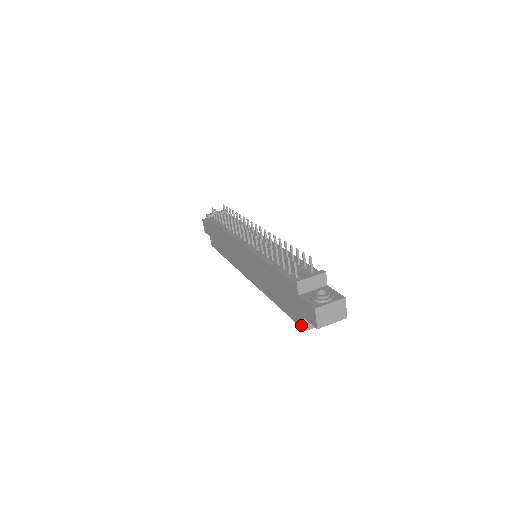
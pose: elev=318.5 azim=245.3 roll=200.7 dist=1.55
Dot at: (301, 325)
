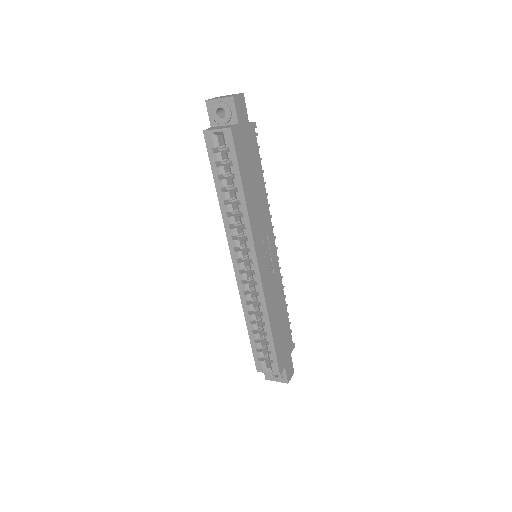
Dot at: (206, 137)
